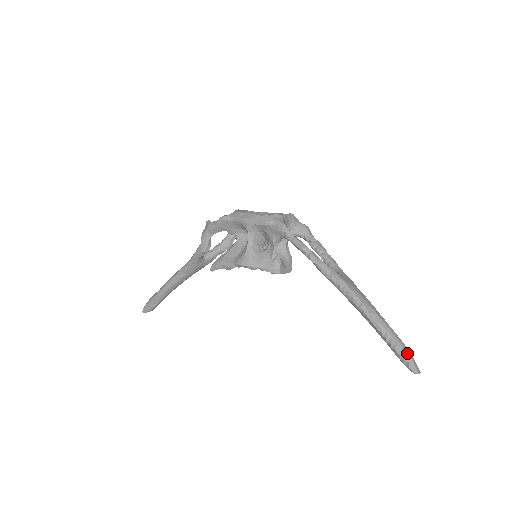
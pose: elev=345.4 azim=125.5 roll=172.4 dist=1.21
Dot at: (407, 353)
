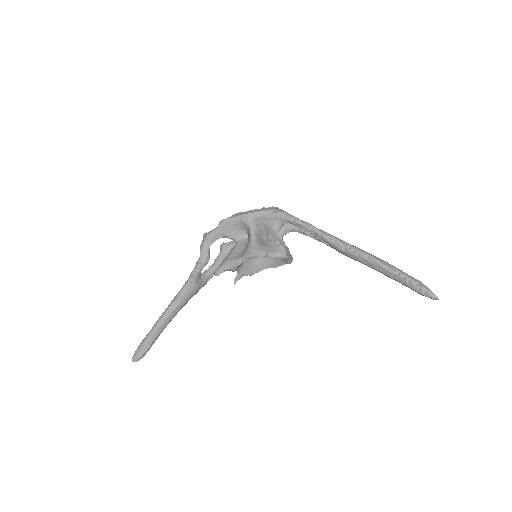
Dot at: (422, 283)
